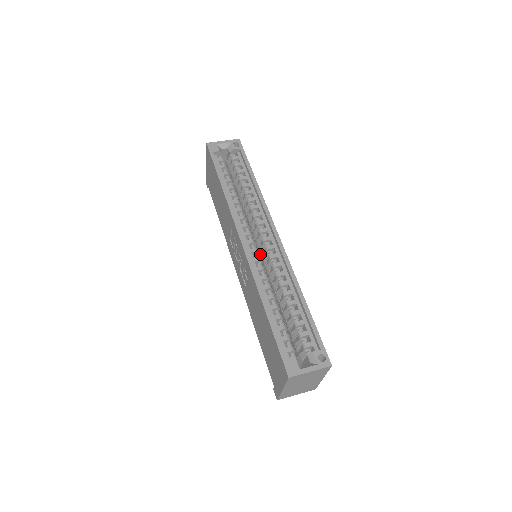
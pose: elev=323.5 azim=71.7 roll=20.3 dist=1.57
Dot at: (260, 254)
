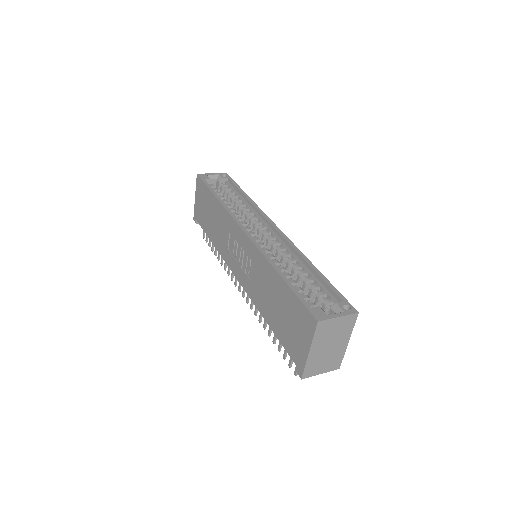
Dot at: occluded
